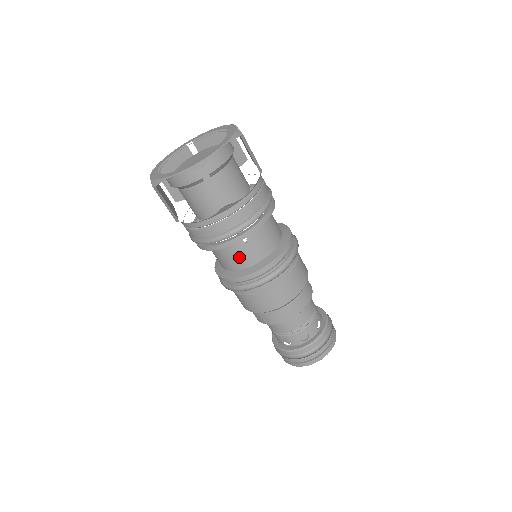
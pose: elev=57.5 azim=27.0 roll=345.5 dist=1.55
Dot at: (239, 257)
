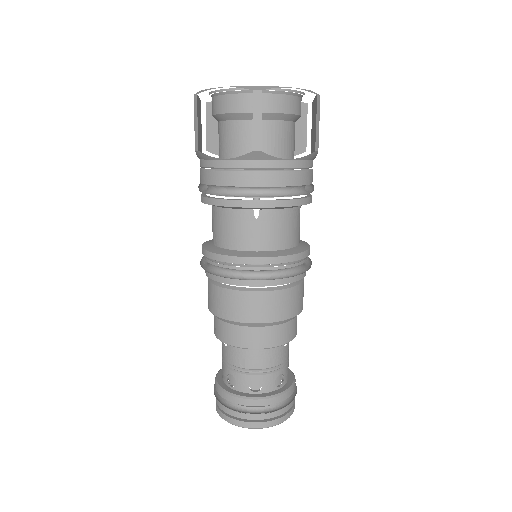
Dot at: (238, 232)
